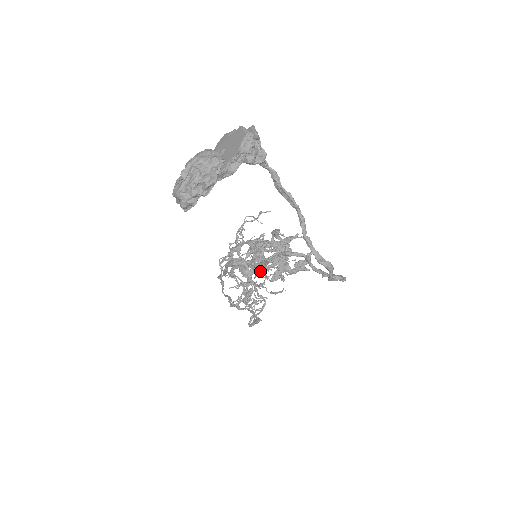
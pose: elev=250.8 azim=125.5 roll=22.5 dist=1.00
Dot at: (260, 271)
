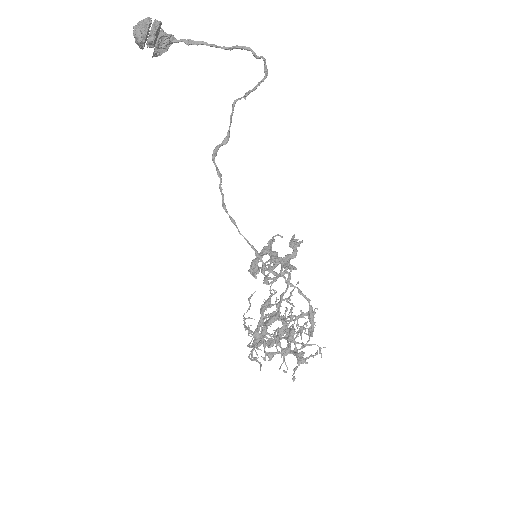
Dot at: occluded
